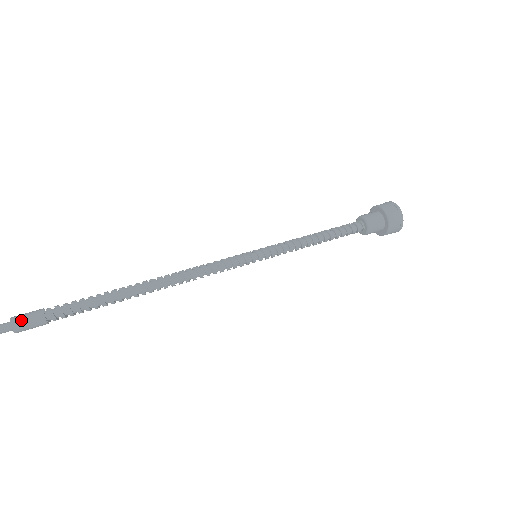
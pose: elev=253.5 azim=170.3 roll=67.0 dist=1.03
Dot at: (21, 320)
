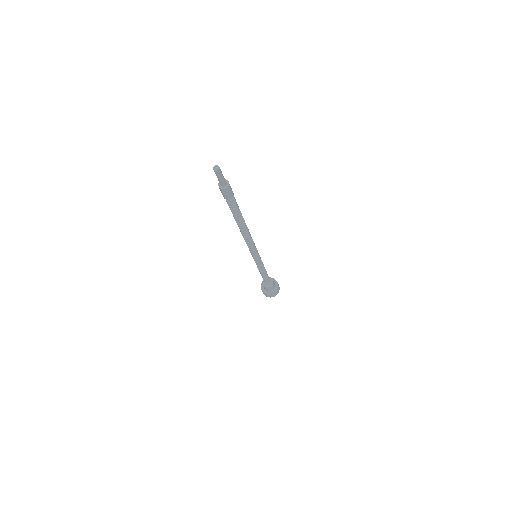
Dot at: occluded
